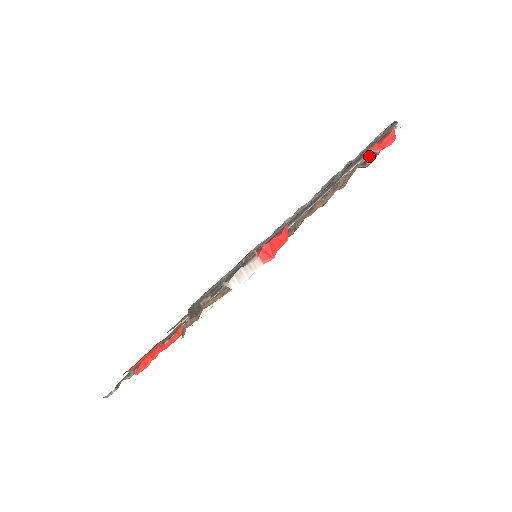
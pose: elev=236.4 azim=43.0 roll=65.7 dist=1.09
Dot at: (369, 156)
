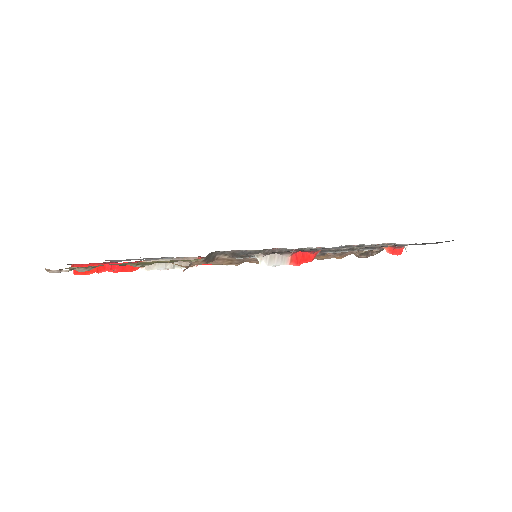
Dot at: (368, 252)
